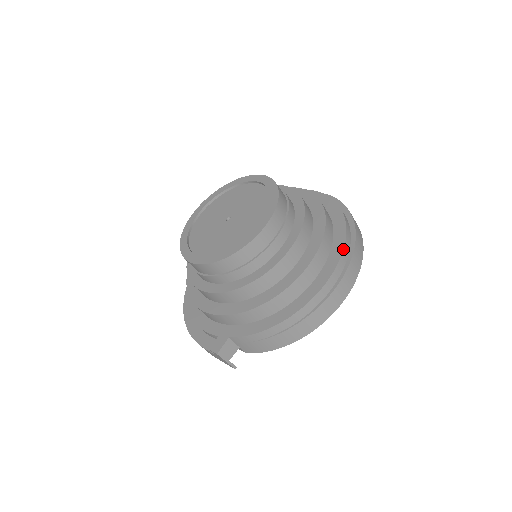
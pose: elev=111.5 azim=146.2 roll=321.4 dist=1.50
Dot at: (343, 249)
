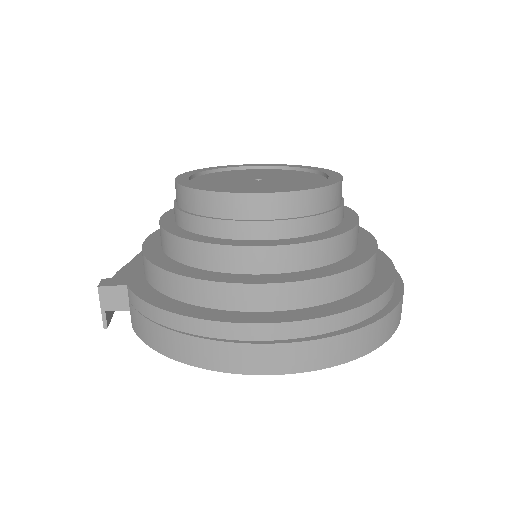
Dot at: (332, 314)
